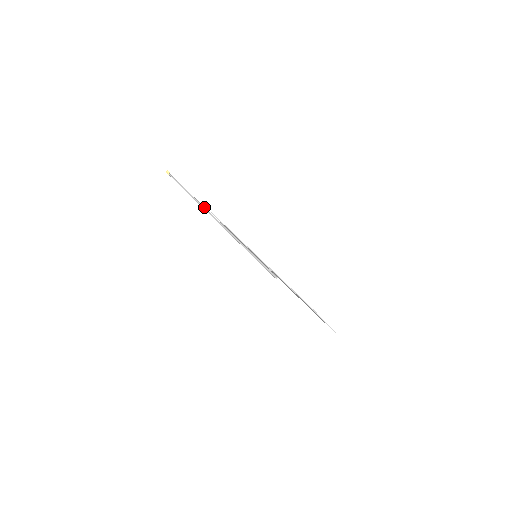
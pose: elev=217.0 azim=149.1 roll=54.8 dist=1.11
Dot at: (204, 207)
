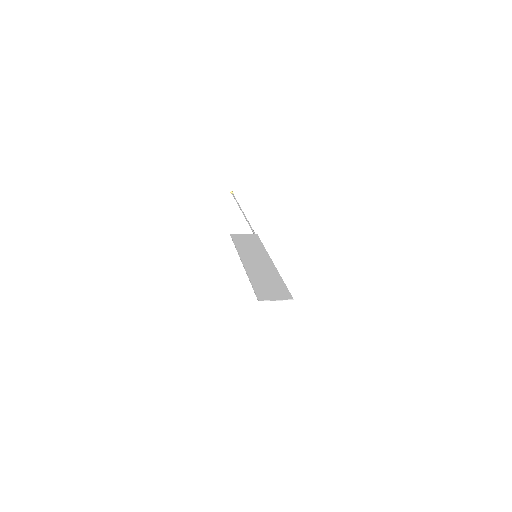
Dot at: (245, 217)
